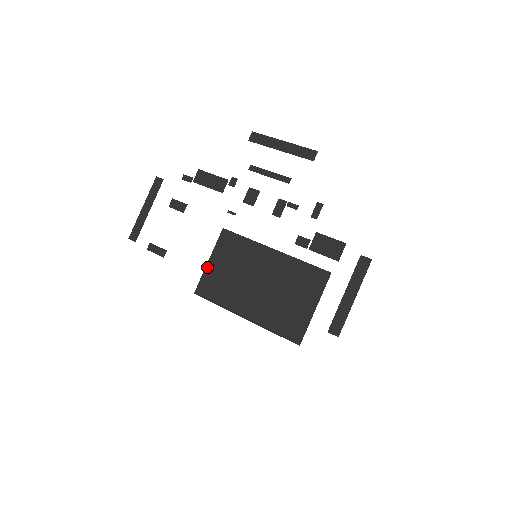
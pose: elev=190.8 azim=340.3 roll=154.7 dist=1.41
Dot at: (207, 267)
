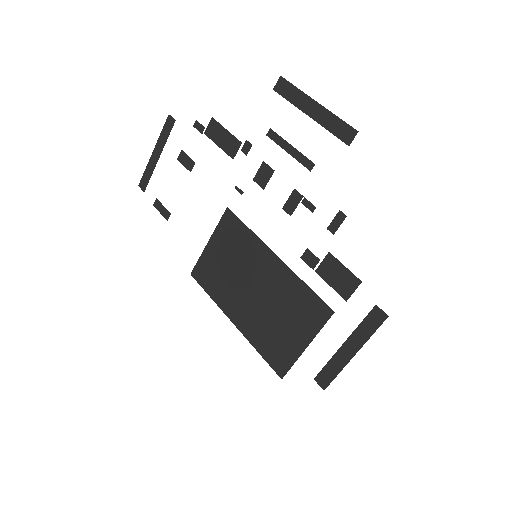
Dot at: (206, 249)
